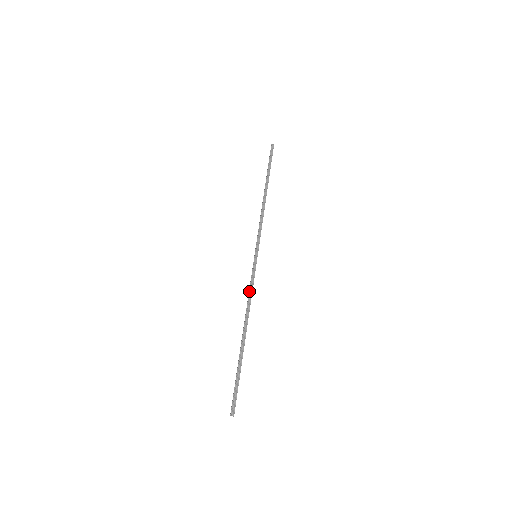
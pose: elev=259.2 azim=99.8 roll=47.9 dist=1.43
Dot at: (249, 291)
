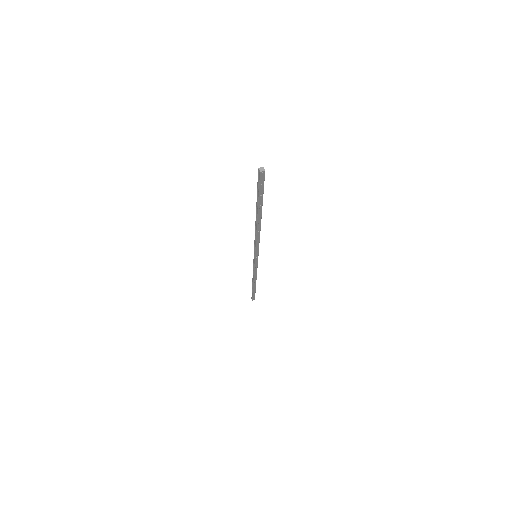
Dot at: occluded
